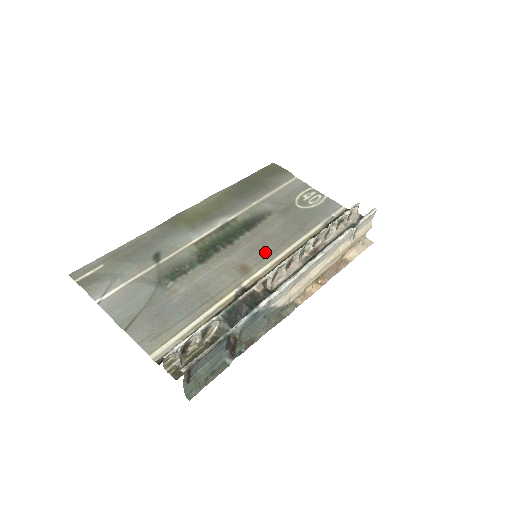
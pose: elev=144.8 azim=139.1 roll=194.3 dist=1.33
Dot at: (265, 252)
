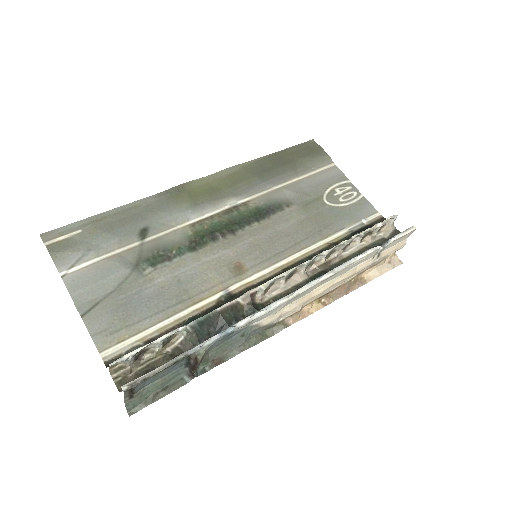
Dot at: (268, 253)
